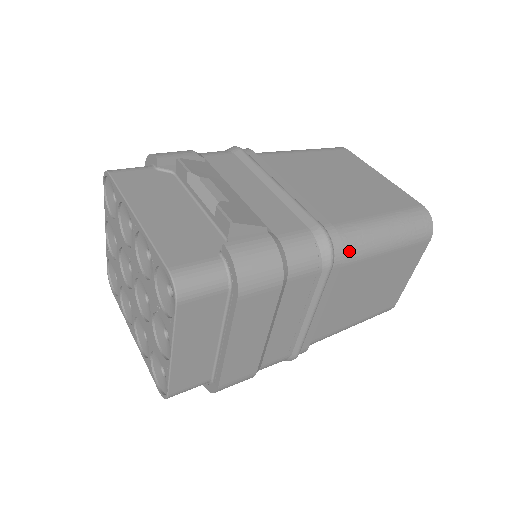
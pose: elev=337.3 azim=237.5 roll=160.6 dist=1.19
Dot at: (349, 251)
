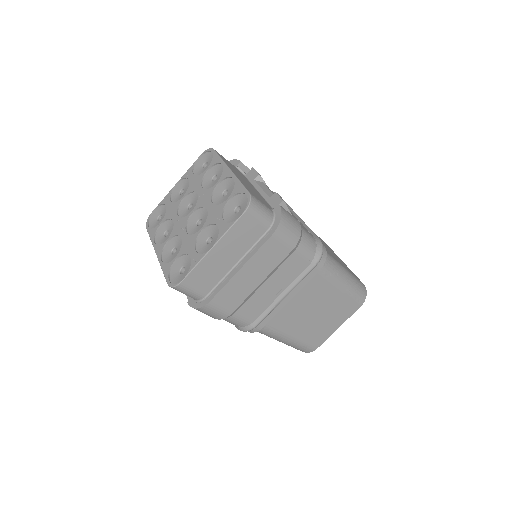
Dot at: (326, 267)
